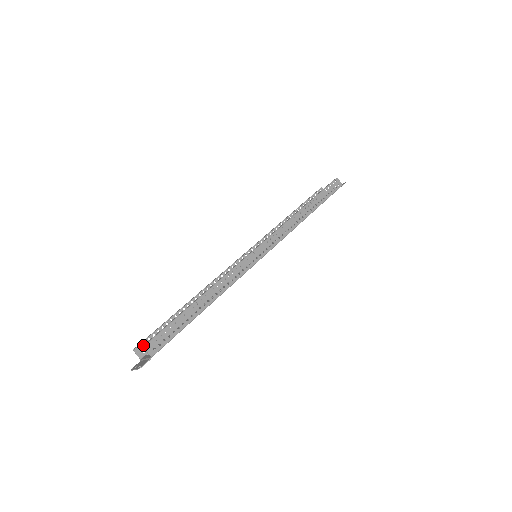
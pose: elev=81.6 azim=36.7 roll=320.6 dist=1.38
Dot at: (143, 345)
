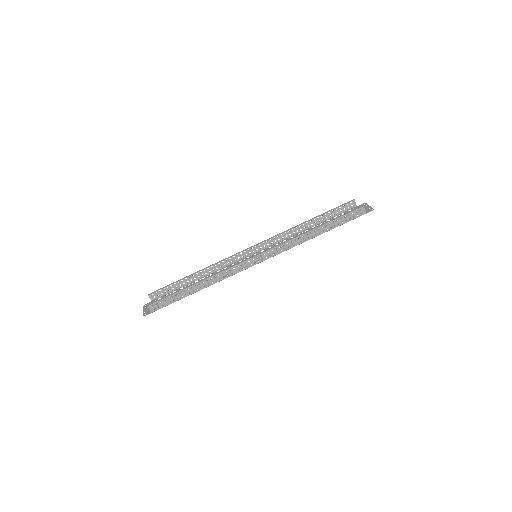
Dot at: (149, 304)
